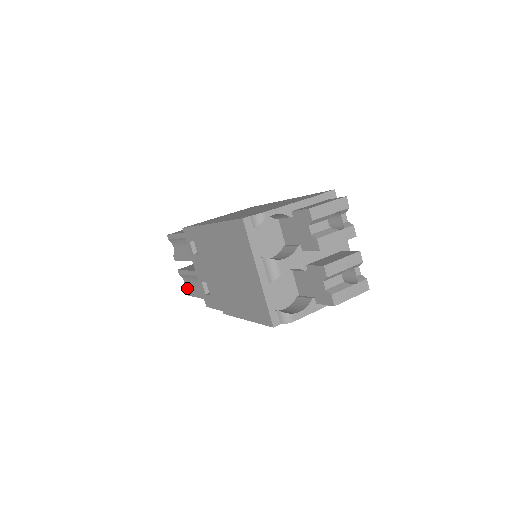
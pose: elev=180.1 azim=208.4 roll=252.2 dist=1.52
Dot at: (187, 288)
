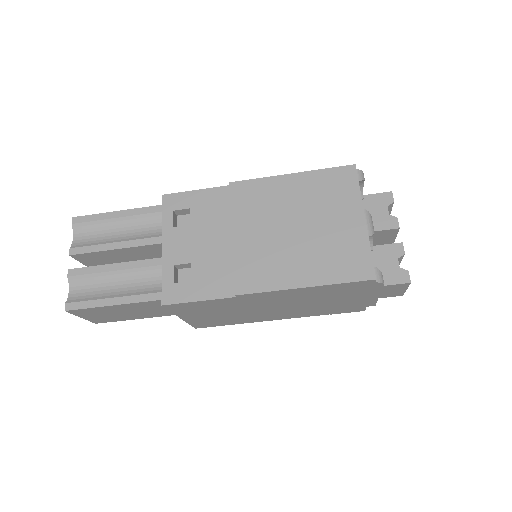
Dot at: (80, 298)
